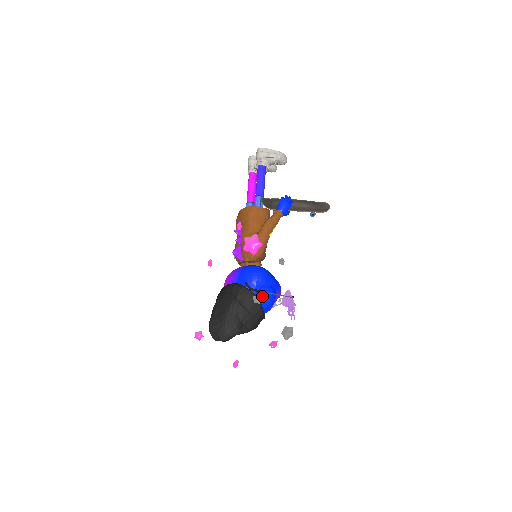
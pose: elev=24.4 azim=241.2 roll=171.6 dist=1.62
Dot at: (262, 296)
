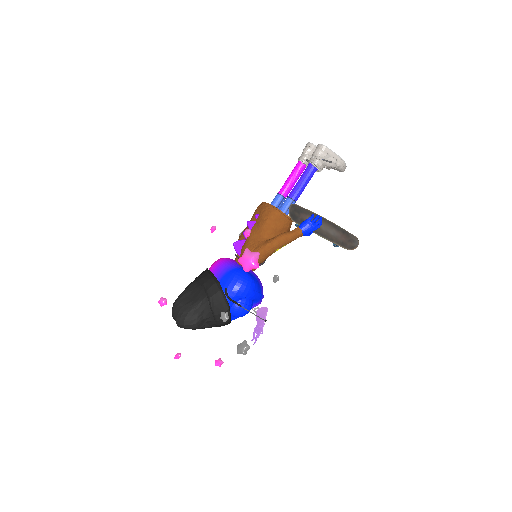
Dot at: (236, 307)
